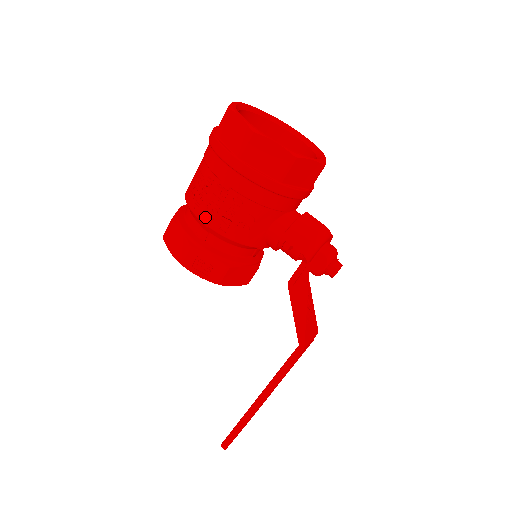
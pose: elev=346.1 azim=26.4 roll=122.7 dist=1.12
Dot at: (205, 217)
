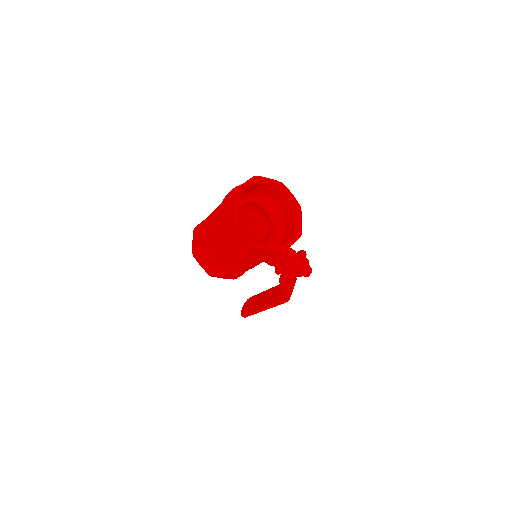
Dot at: (225, 265)
